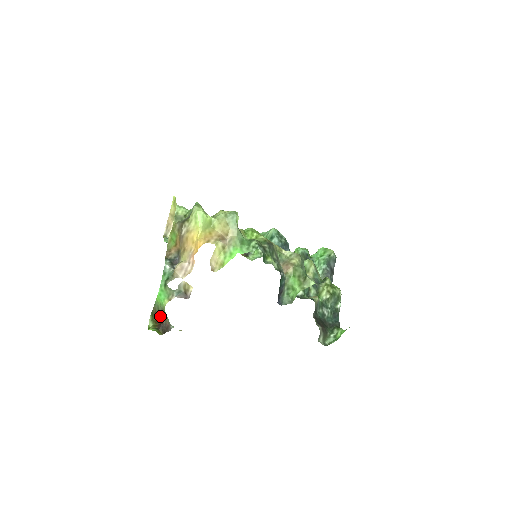
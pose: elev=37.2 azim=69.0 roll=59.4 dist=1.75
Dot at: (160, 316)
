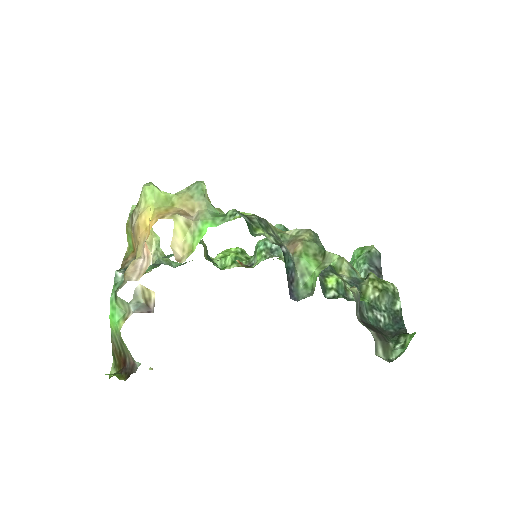
Dot at: (121, 353)
